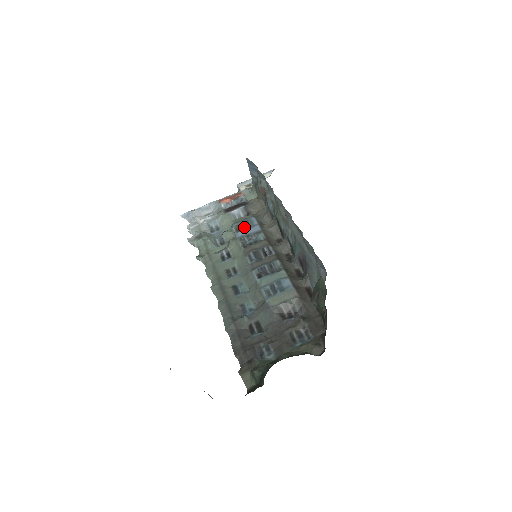
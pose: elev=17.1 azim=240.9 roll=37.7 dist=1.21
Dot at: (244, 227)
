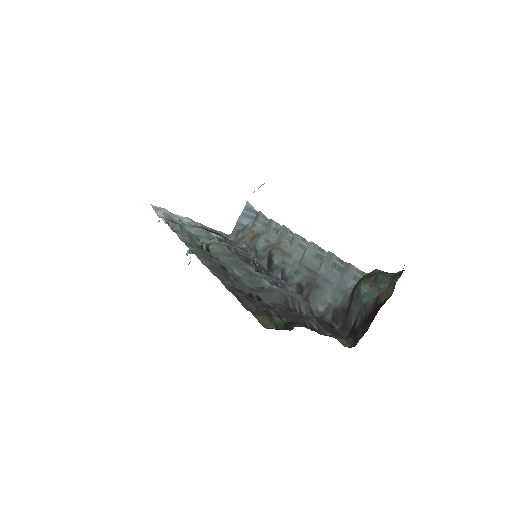
Dot at: occluded
